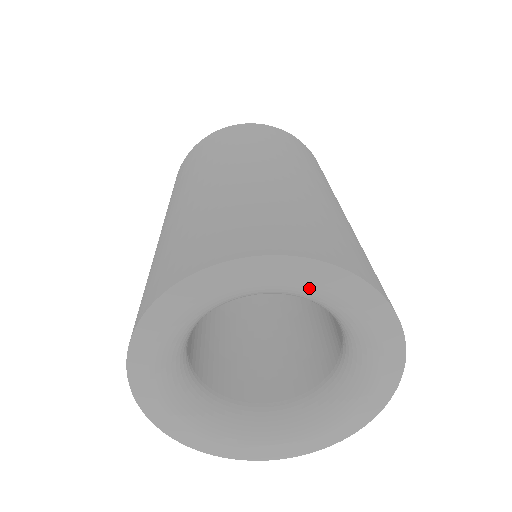
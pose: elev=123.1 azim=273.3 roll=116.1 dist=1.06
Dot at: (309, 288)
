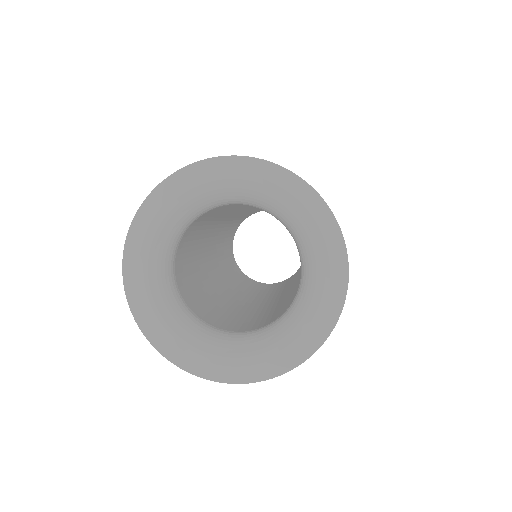
Dot at: (280, 195)
